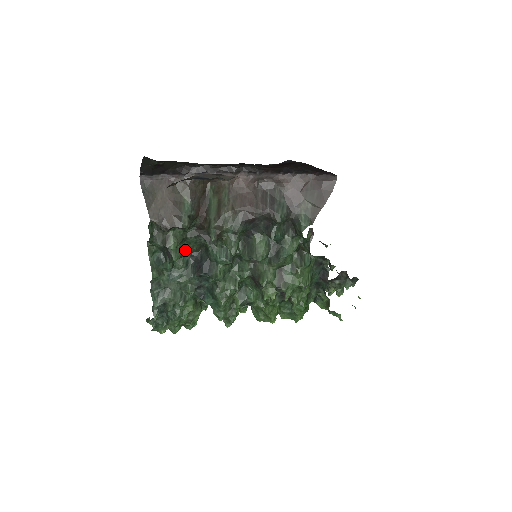
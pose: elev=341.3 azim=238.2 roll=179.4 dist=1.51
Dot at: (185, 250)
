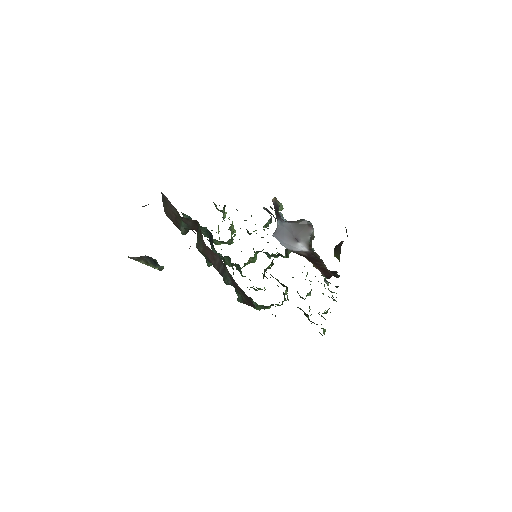
Dot at: (202, 227)
